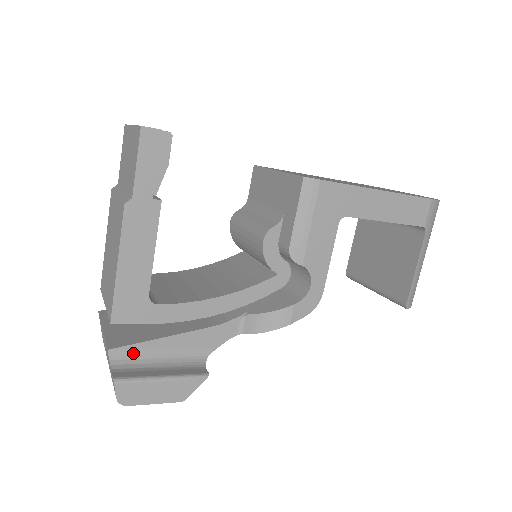
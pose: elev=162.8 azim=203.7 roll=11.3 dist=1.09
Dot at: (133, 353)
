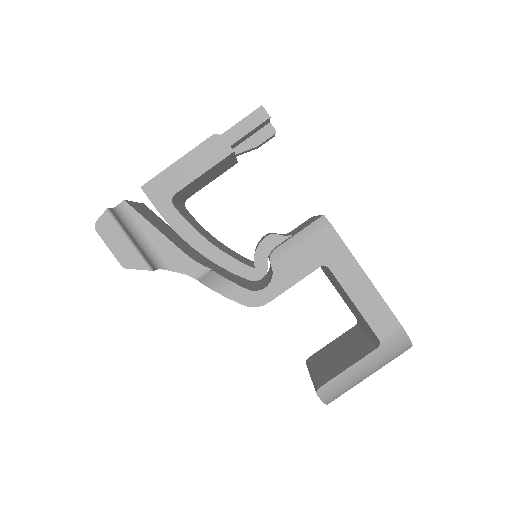
Dot at: (132, 217)
